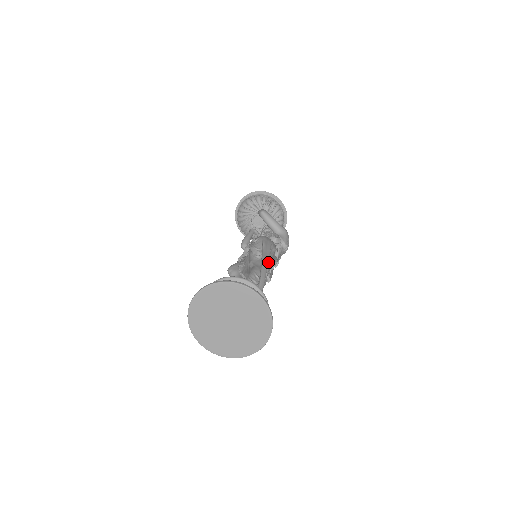
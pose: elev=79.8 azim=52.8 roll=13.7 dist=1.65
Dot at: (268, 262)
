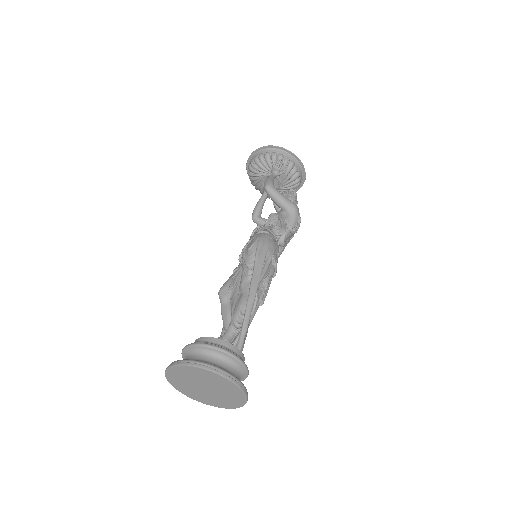
Dot at: (256, 289)
